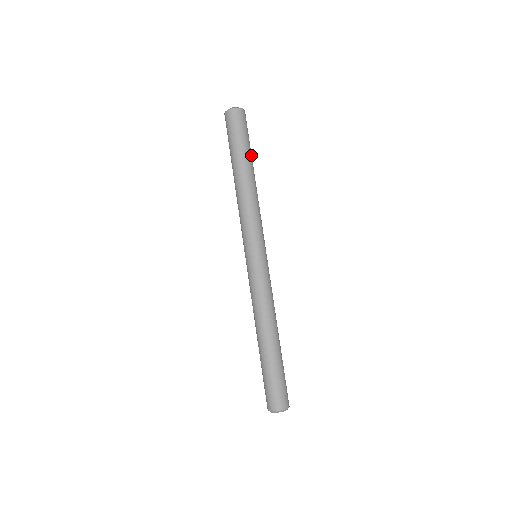
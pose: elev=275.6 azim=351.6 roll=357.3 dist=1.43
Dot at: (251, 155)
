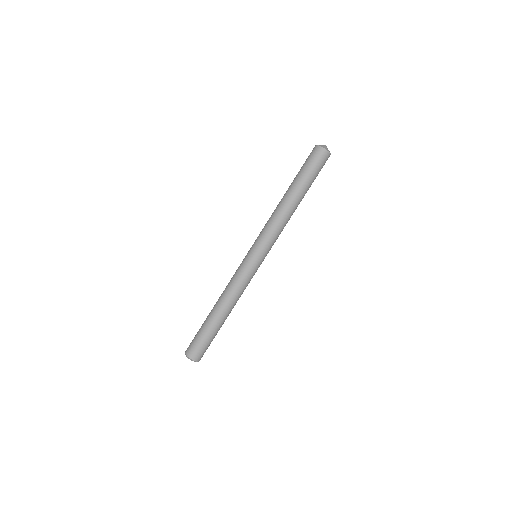
Dot at: occluded
